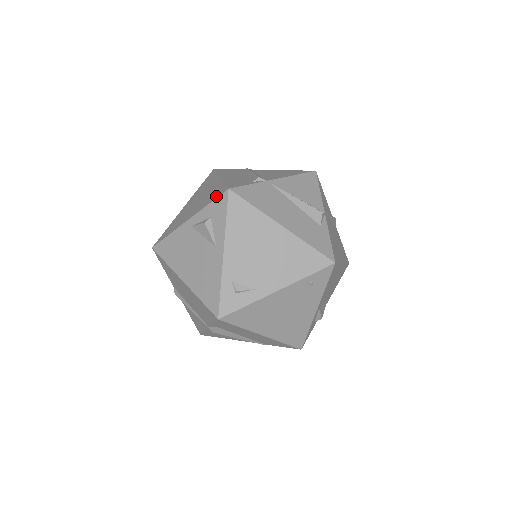
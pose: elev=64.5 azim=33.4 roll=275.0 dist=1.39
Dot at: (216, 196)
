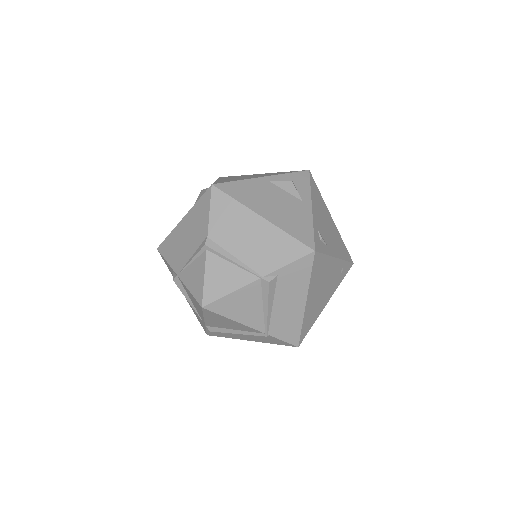
Dot at: (294, 171)
